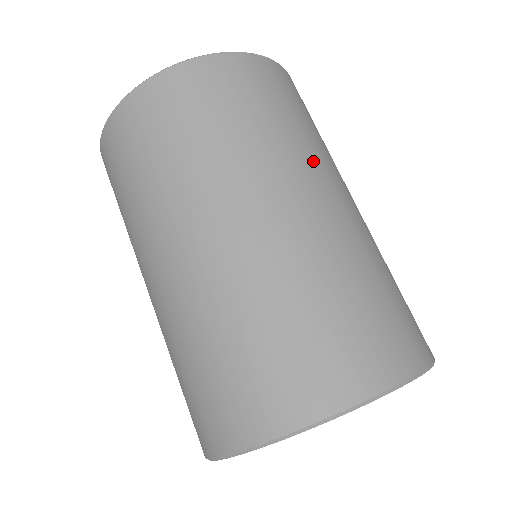
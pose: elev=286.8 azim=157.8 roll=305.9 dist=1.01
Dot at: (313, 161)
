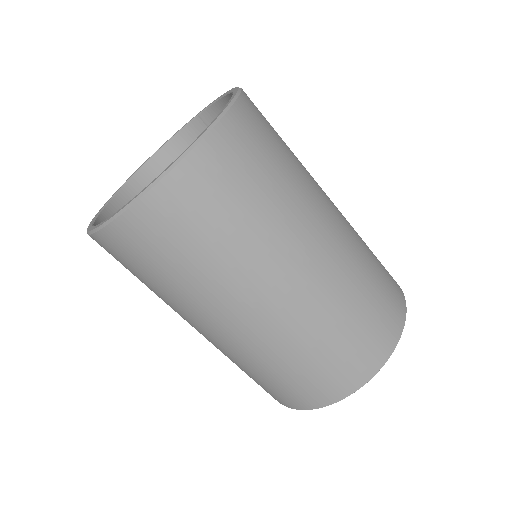
Dot at: (301, 217)
